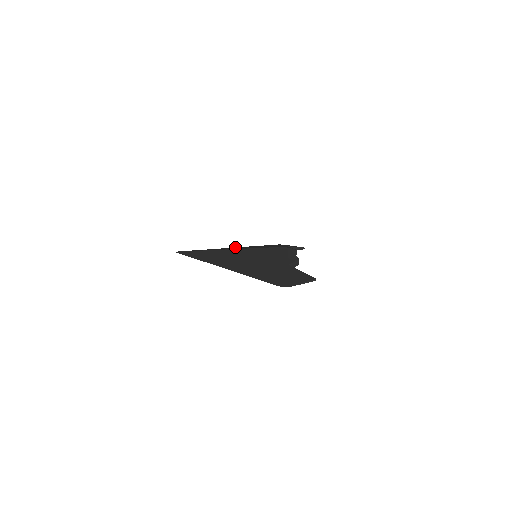
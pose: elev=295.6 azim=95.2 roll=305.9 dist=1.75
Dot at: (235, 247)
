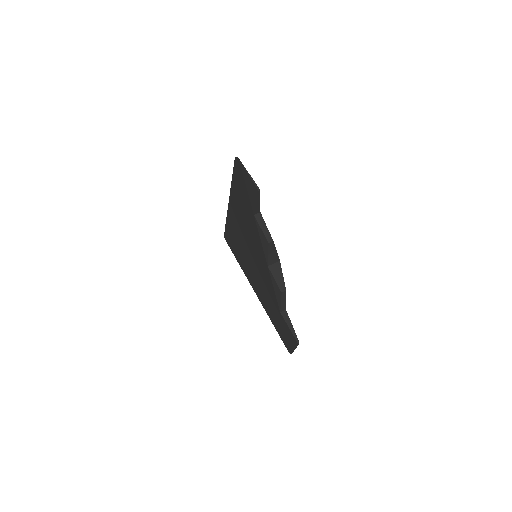
Dot at: (257, 294)
